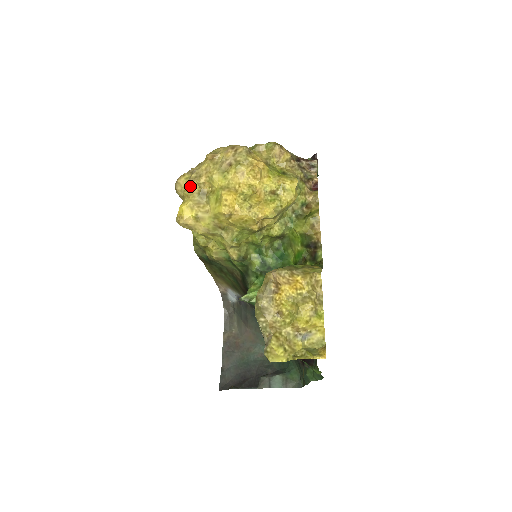
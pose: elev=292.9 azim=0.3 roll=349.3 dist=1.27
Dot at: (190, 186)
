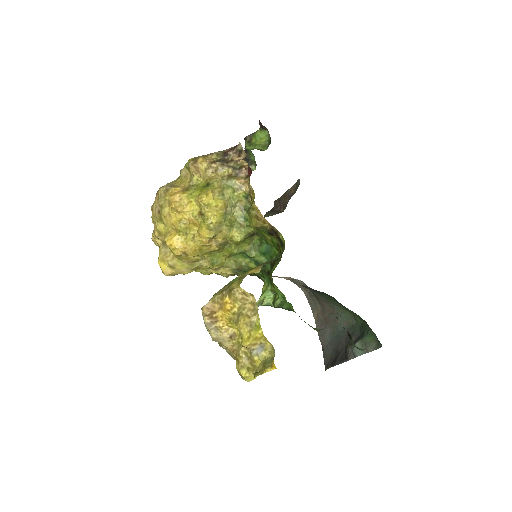
Dot at: (156, 241)
